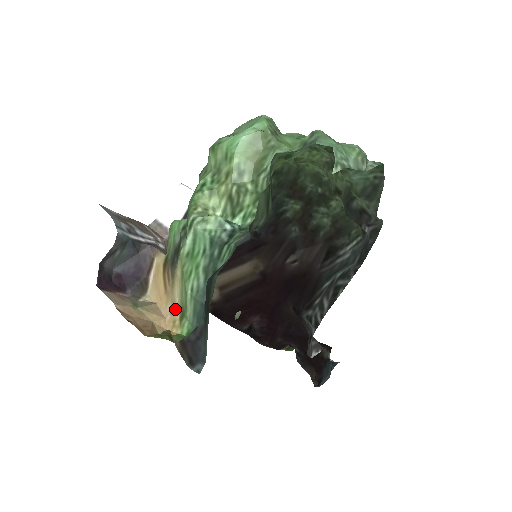
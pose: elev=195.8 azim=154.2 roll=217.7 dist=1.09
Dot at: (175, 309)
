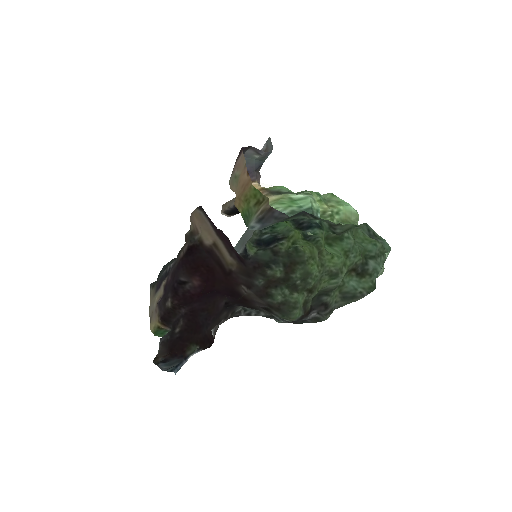
Dot at: occluded
